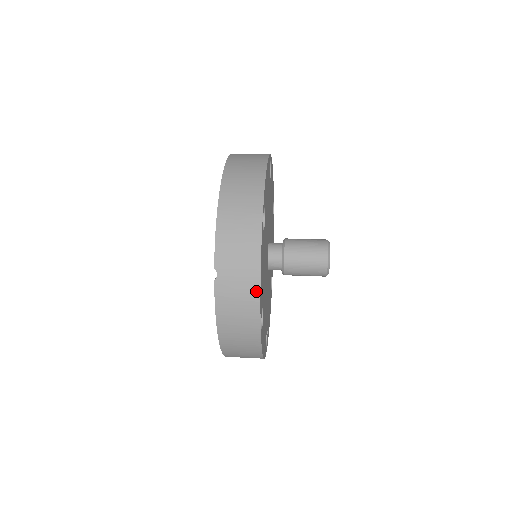
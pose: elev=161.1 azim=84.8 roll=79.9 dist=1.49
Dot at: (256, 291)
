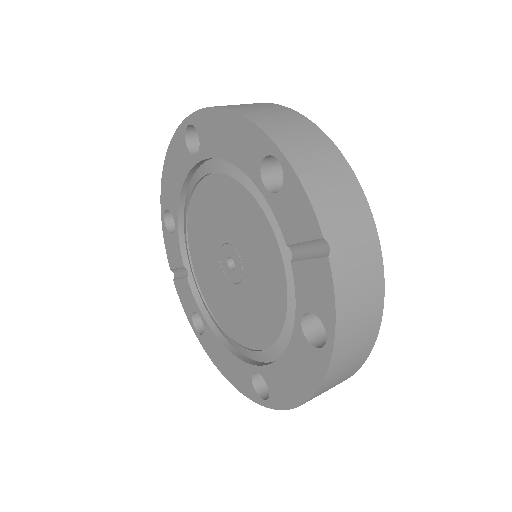
Dot at: (377, 255)
